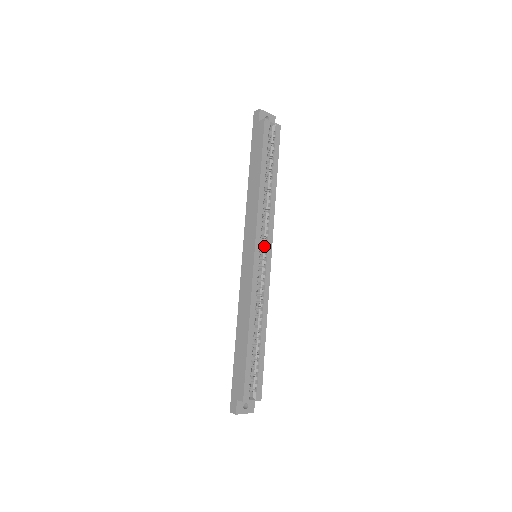
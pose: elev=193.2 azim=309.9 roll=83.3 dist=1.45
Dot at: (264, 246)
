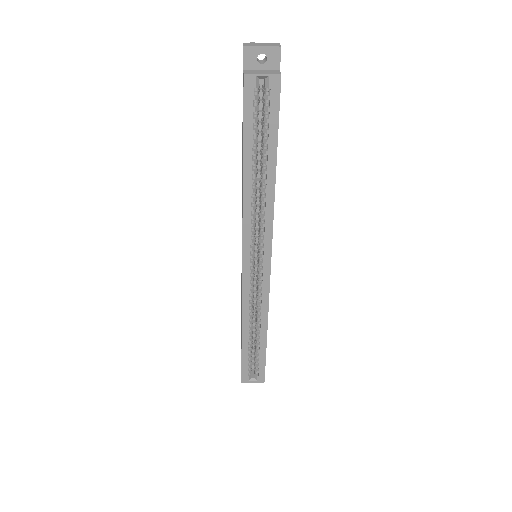
Dot at: (260, 252)
